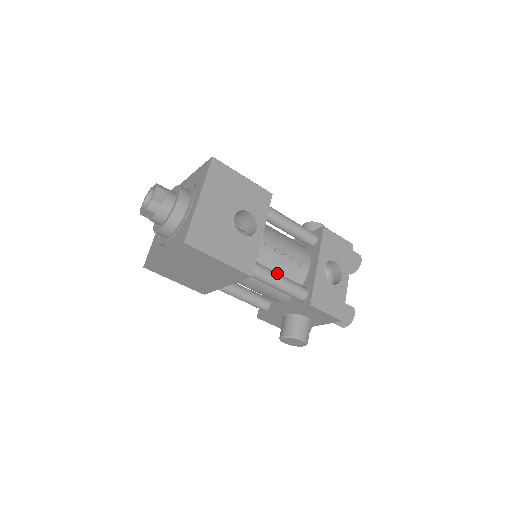
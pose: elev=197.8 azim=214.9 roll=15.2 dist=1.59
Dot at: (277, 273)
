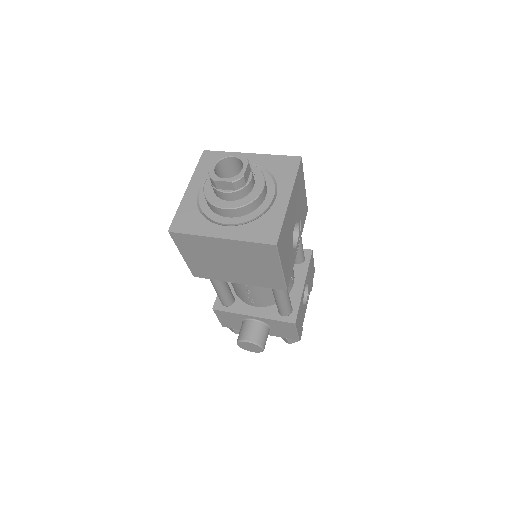
Dot at: occluded
